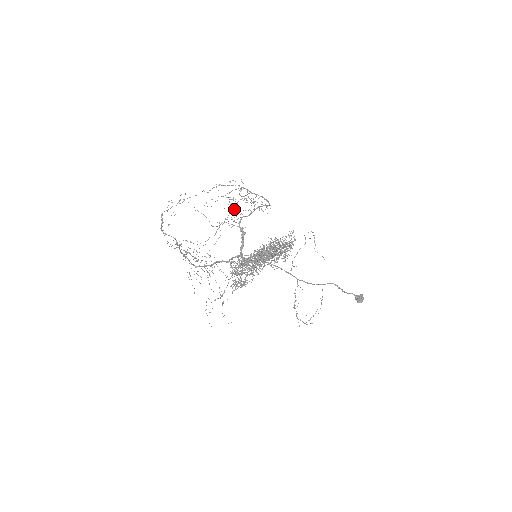
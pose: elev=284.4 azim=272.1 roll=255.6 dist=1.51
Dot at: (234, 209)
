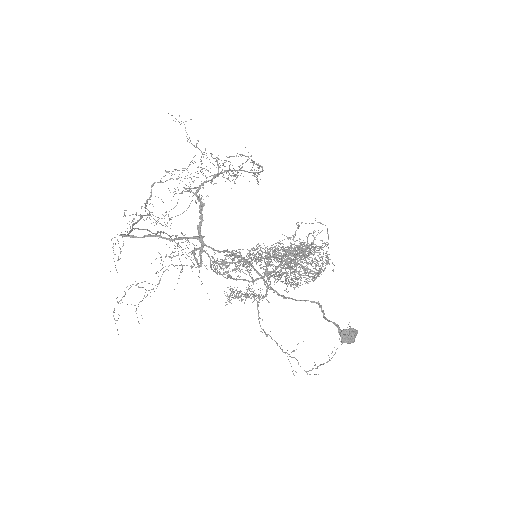
Dot at: occluded
